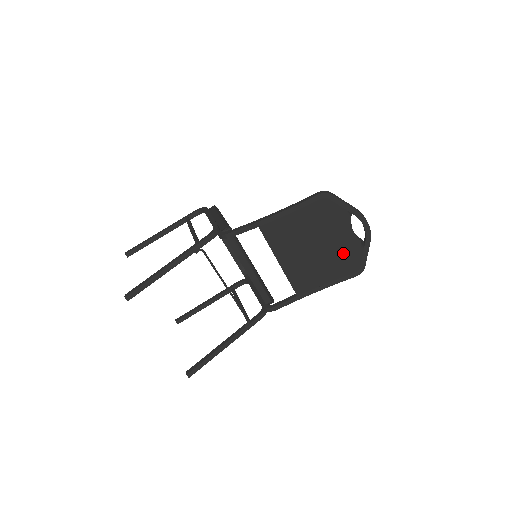
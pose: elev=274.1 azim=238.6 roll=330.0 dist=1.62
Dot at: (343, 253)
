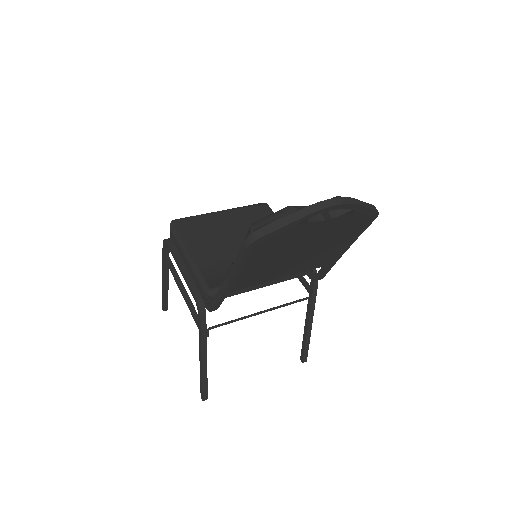
Dot at: (337, 230)
